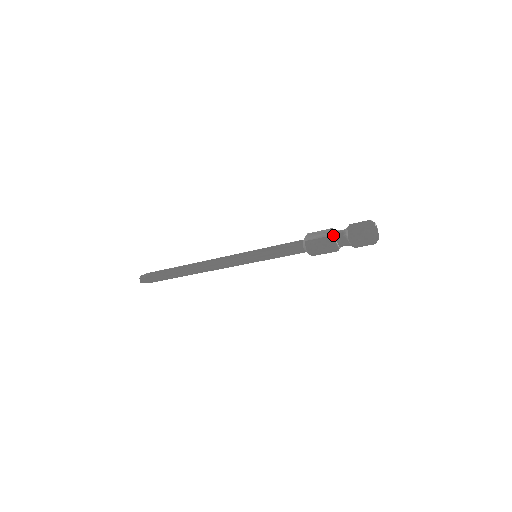
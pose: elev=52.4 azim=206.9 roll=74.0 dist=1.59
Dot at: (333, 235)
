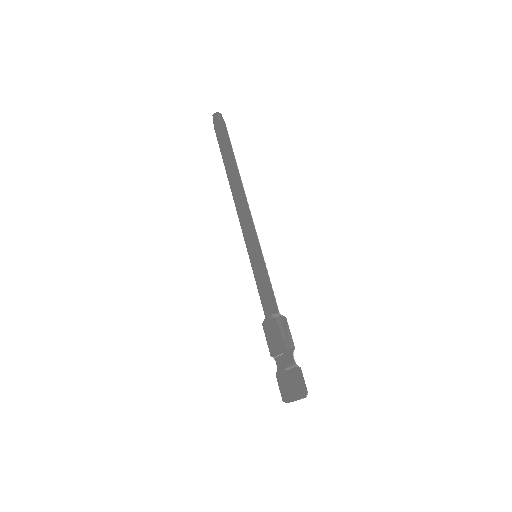
Dot at: (285, 351)
